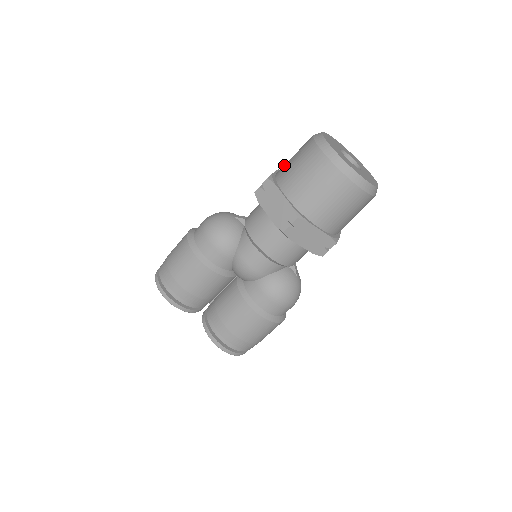
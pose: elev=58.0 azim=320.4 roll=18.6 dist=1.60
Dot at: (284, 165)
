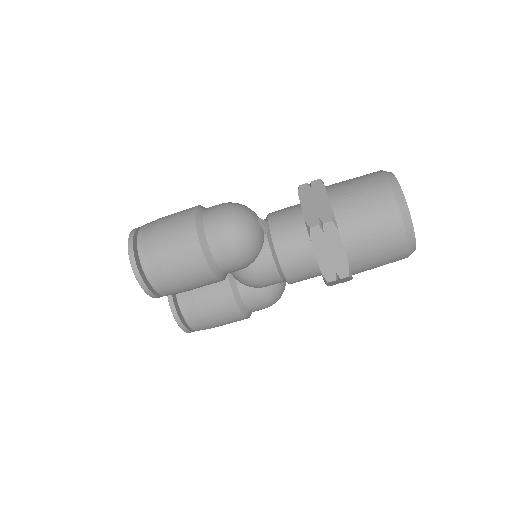
Dot at: (346, 200)
